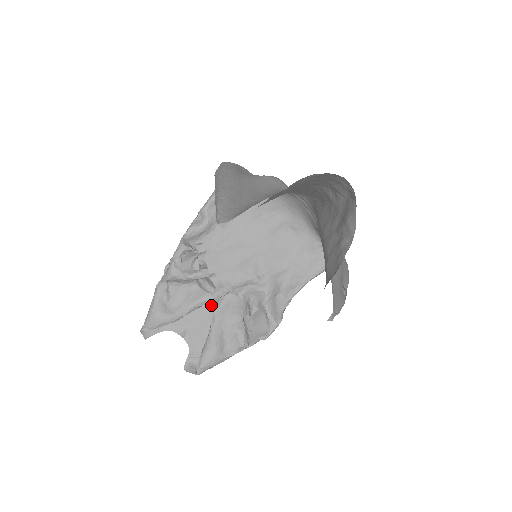
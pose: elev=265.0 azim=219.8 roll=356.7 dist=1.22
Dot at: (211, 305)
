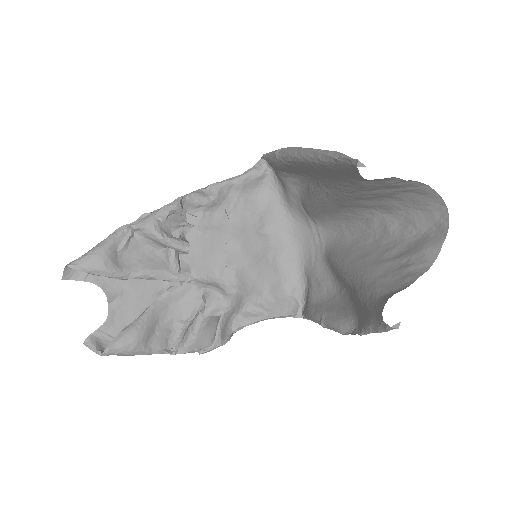
Dot at: (162, 285)
